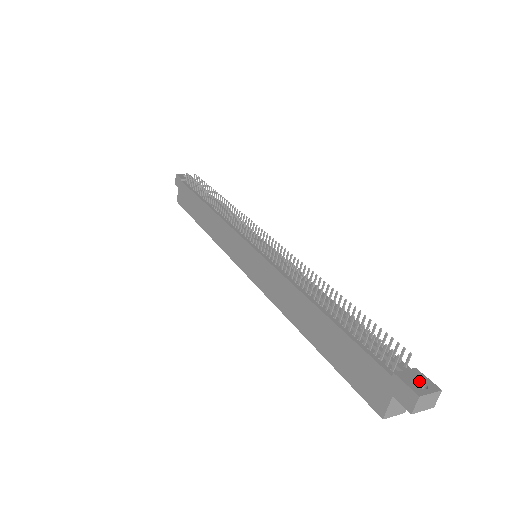
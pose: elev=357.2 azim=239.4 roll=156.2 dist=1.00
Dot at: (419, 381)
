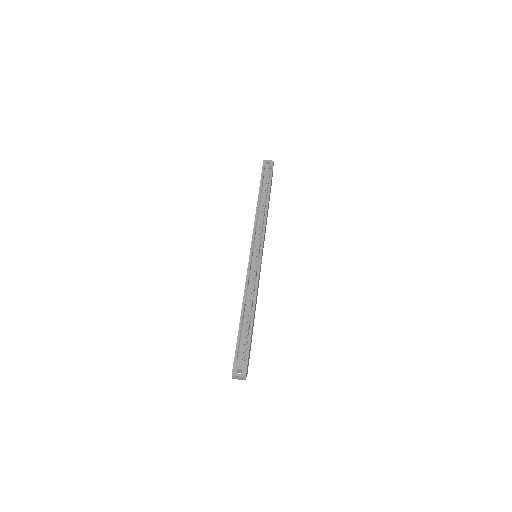
Dot at: (241, 369)
